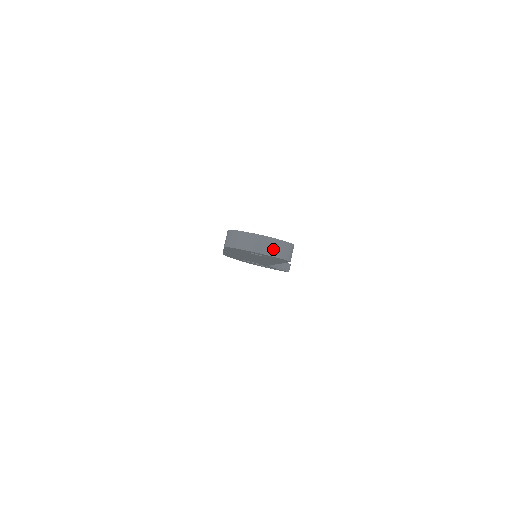
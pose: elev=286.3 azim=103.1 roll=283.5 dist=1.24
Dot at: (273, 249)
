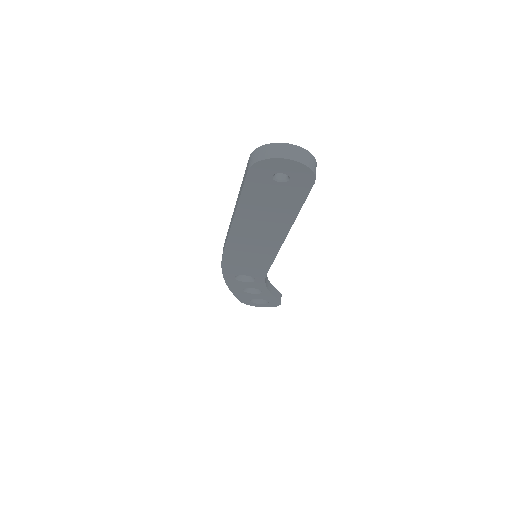
Dot at: (301, 156)
